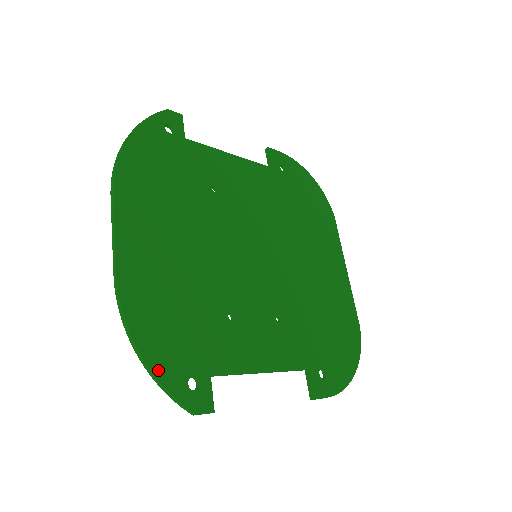
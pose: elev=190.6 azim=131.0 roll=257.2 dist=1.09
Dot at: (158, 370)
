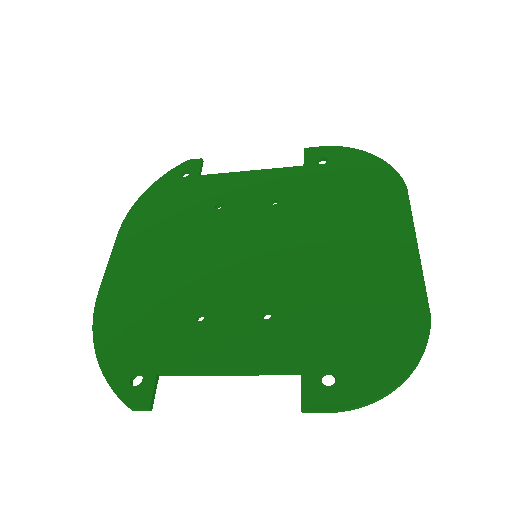
Dot at: (106, 366)
